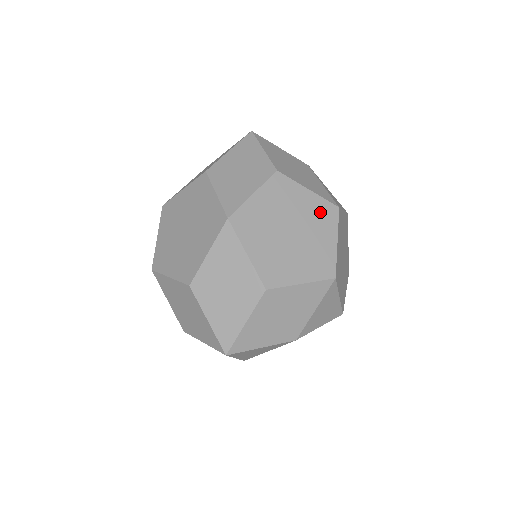
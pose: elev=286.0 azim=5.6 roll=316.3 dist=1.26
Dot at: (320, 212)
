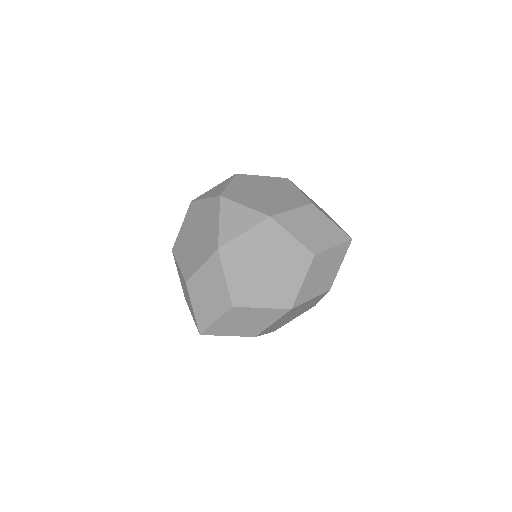
Dot at: (310, 307)
